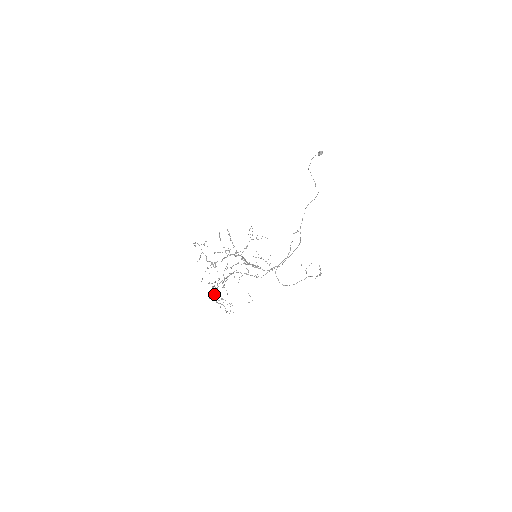
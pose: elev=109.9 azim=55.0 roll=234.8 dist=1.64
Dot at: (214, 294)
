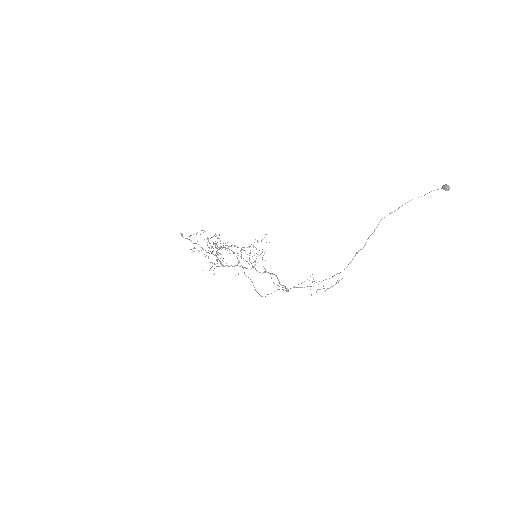
Dot at: (212, 246)
